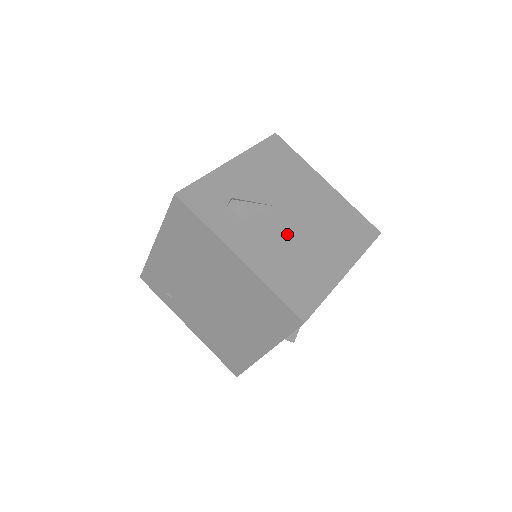
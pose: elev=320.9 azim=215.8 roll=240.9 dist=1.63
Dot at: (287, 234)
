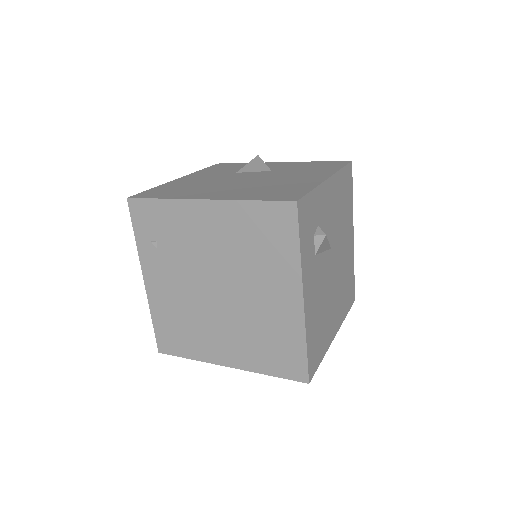
Dot at: (327, 283)
